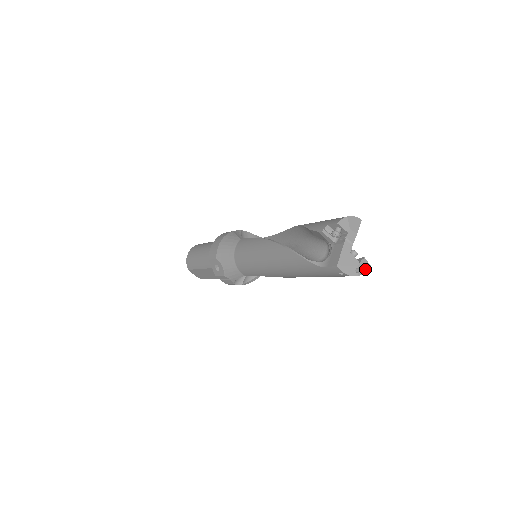
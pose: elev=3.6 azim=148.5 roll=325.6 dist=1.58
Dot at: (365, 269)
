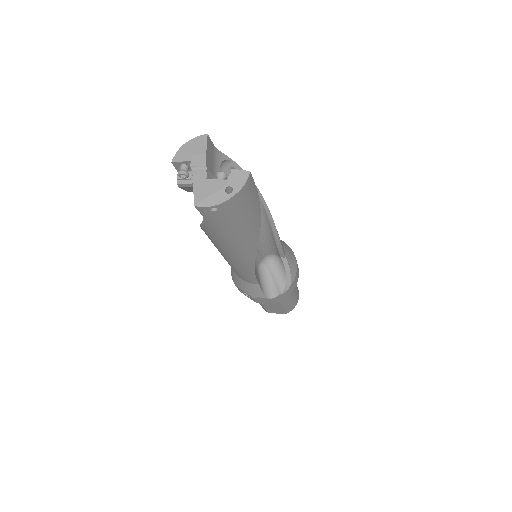
Dot at: (242, 181)
